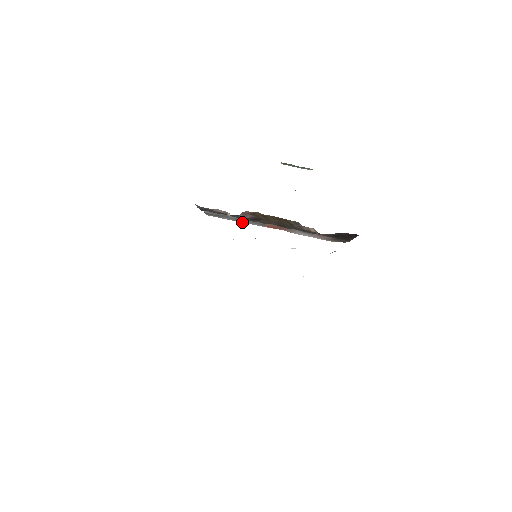
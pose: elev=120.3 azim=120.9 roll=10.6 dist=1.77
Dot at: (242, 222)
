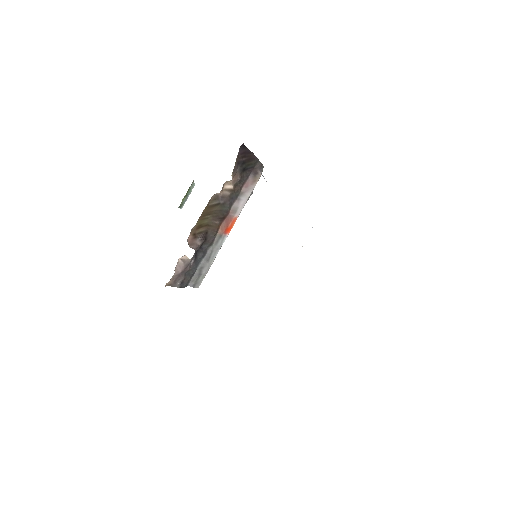
Dot at: (215, 257)
